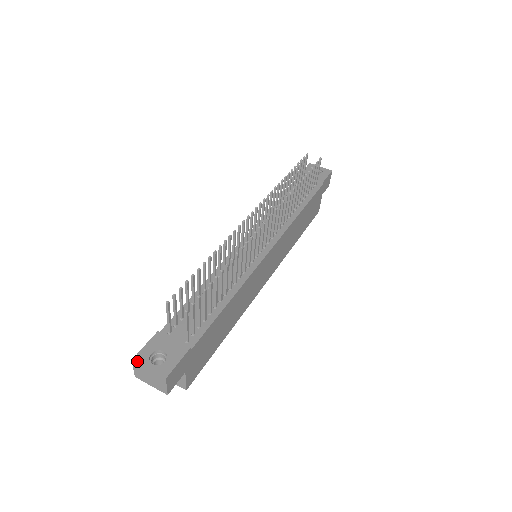
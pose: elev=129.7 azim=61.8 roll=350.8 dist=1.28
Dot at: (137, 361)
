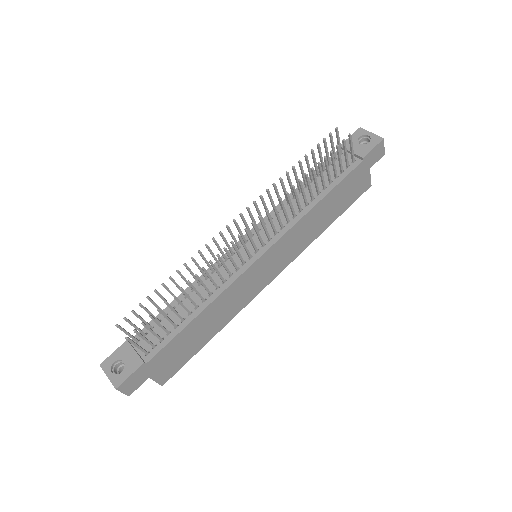
Dot at: (102, 367)
